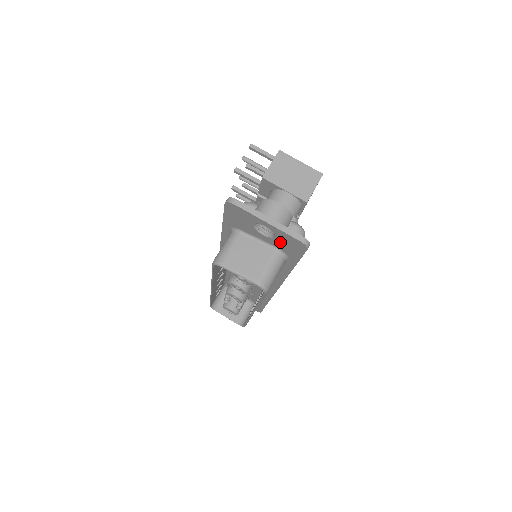
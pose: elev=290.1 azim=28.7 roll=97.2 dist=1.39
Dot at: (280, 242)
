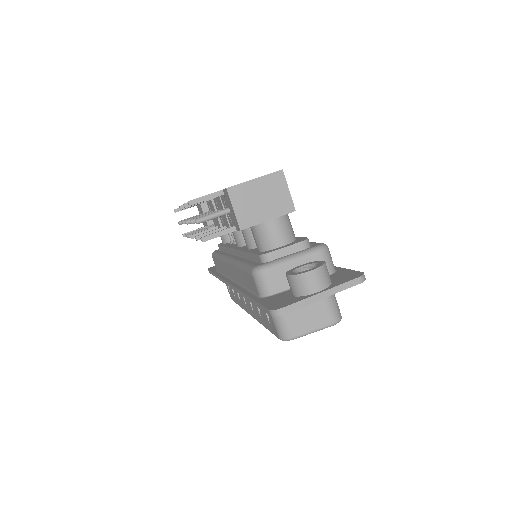
Dot at: occluded
